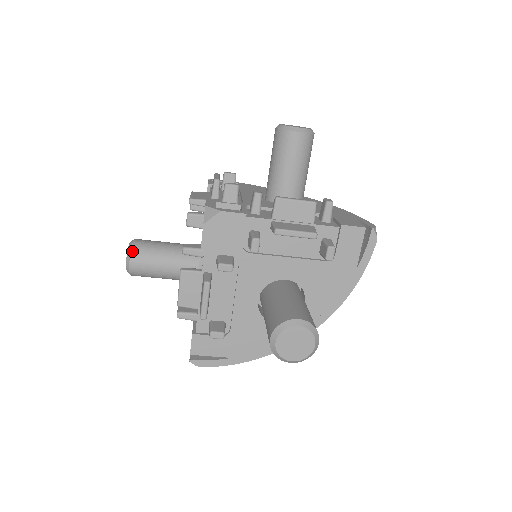
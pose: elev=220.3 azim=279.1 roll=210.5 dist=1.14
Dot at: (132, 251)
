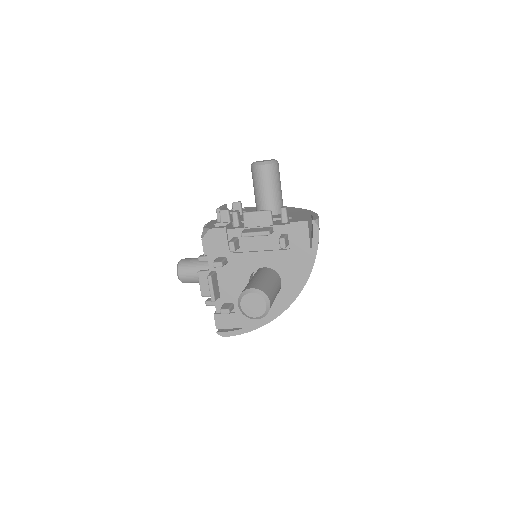
Dot at: (179, 267)
